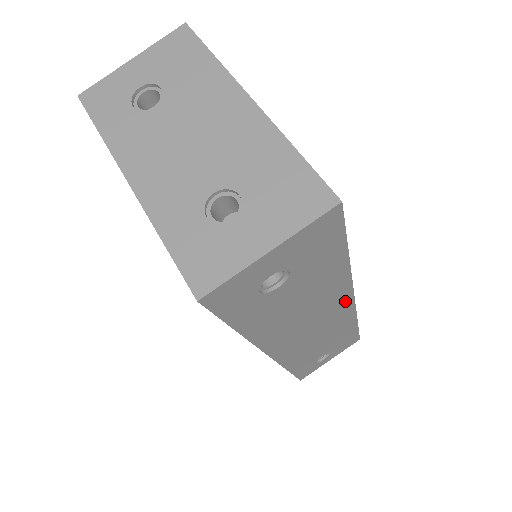
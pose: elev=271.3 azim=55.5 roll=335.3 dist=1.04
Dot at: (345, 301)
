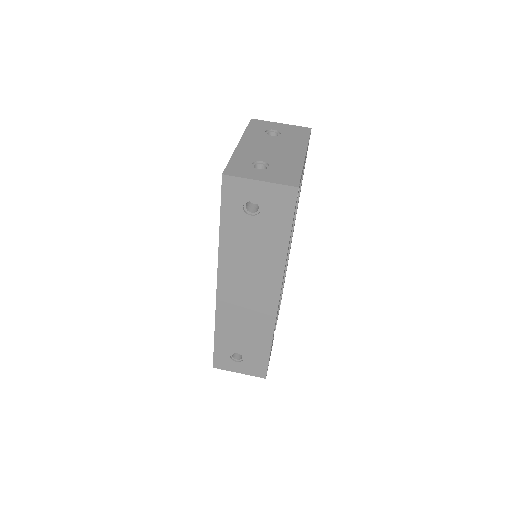
Dot at: (274, 293)
